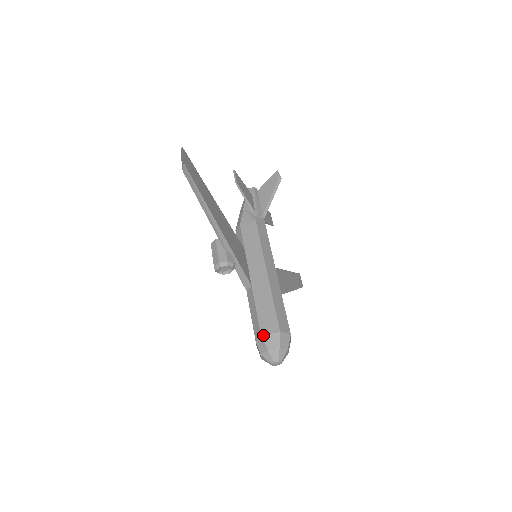
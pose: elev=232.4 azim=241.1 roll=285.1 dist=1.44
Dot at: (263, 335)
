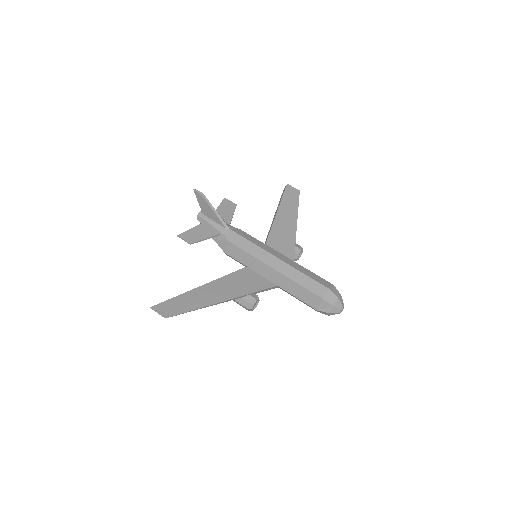
Dot at: (317, 309)
